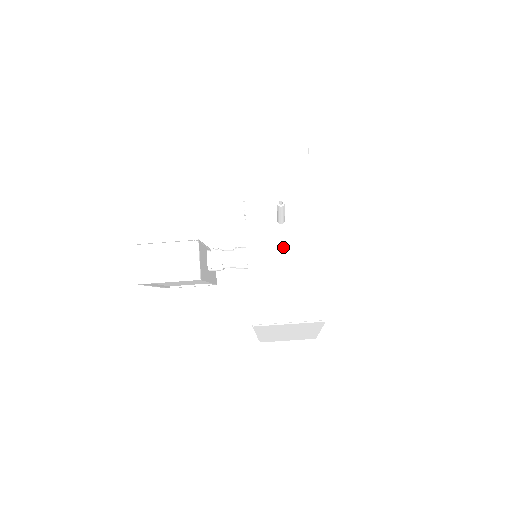
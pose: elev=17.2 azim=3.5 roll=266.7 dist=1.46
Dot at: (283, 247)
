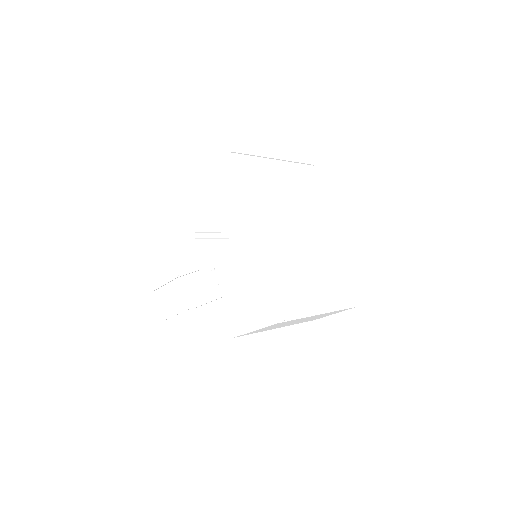
Dot at: (234, 260)
